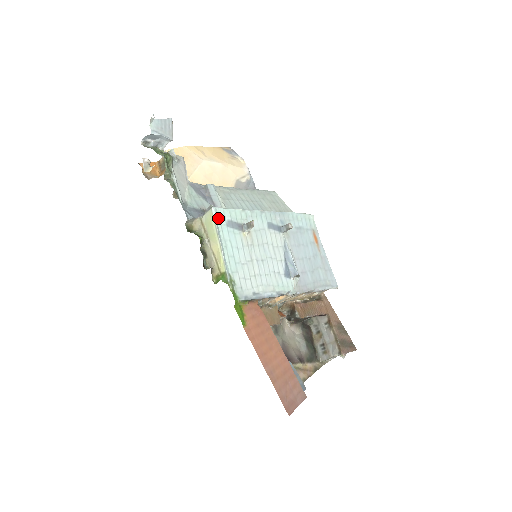
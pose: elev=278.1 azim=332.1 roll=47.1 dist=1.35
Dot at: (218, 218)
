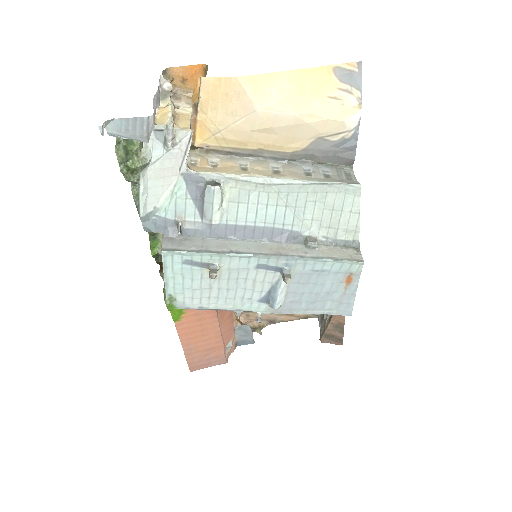
Dot at: (170, 257)
